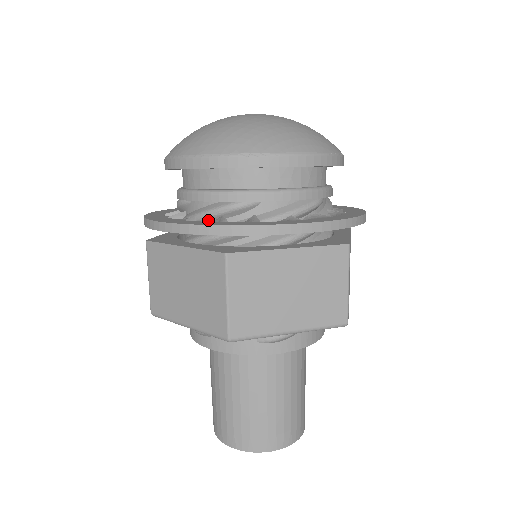
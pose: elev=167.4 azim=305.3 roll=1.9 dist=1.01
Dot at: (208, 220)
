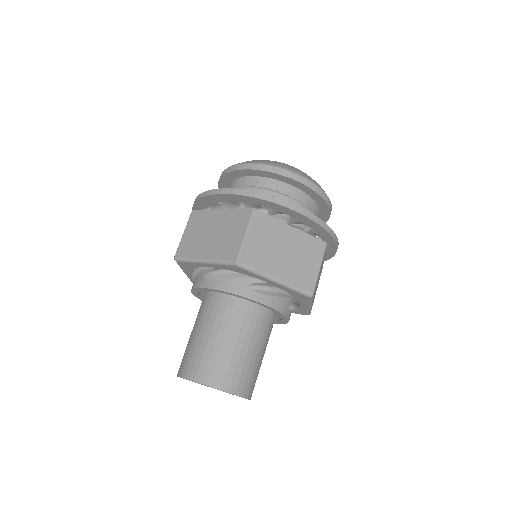
Dot at: occluded
